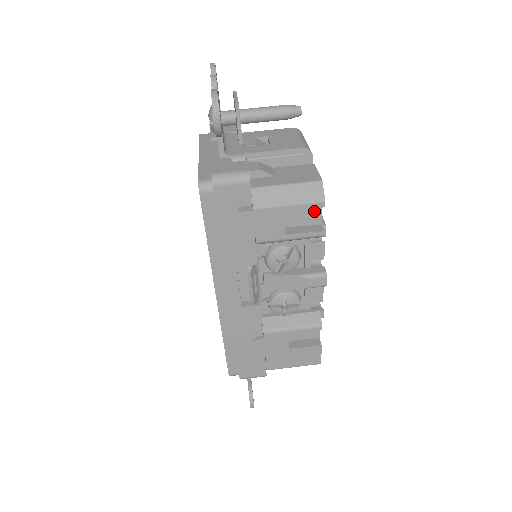
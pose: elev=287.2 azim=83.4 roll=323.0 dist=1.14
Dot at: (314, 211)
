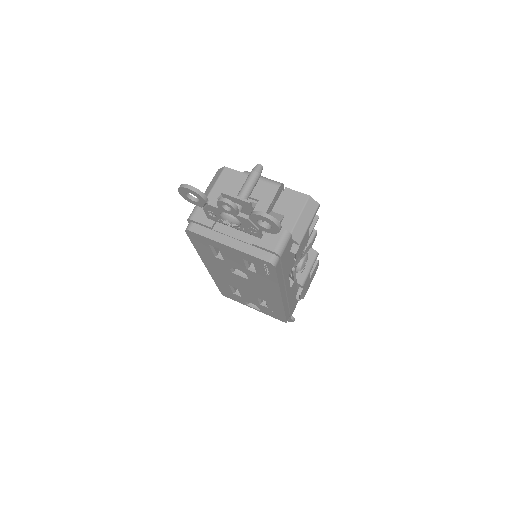
Dot at: occluded
